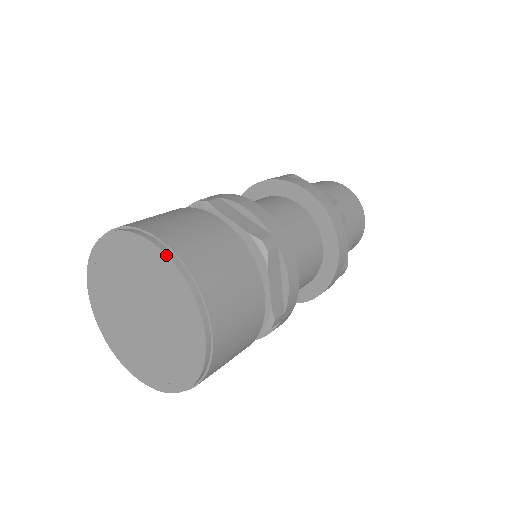
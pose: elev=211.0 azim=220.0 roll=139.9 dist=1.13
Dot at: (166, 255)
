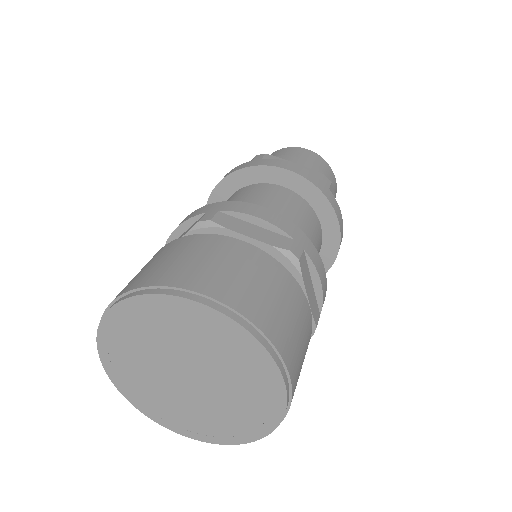
Dot at: (219, 312)
